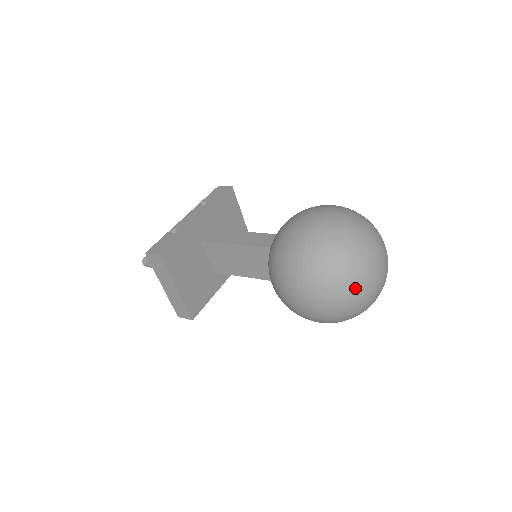
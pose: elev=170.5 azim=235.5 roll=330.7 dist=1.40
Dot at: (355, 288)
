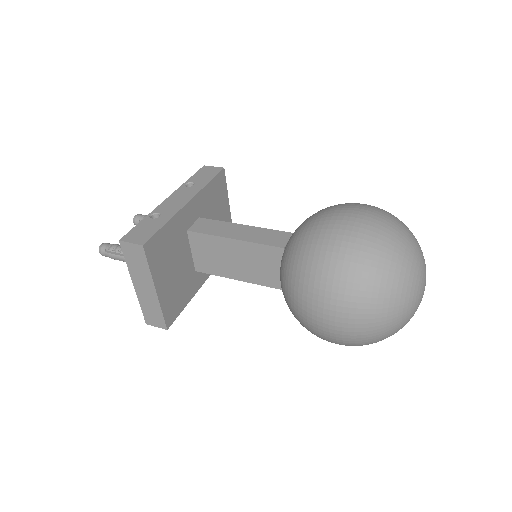
Dot at: (400, 308)
